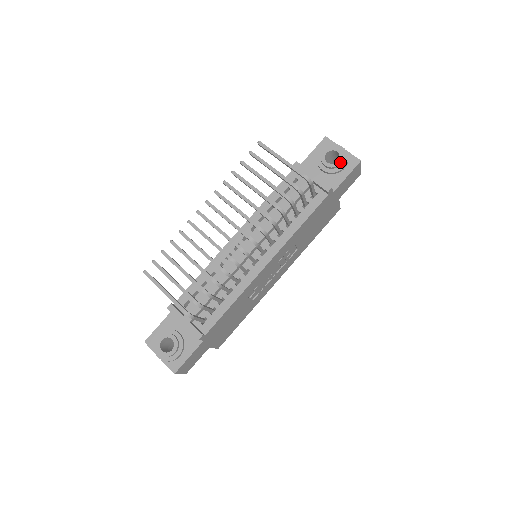
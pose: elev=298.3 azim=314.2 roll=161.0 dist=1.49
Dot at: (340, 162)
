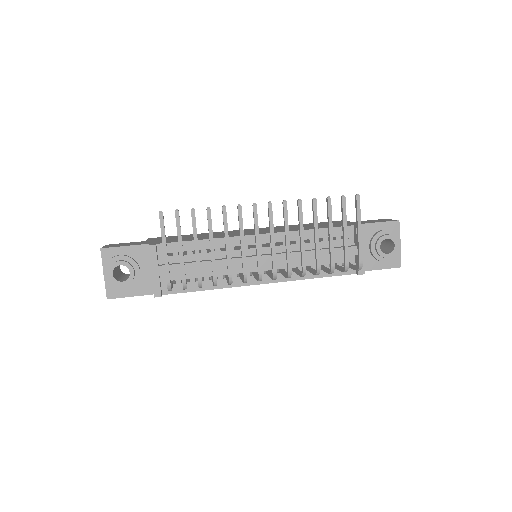
Dot at: (388, 256)
